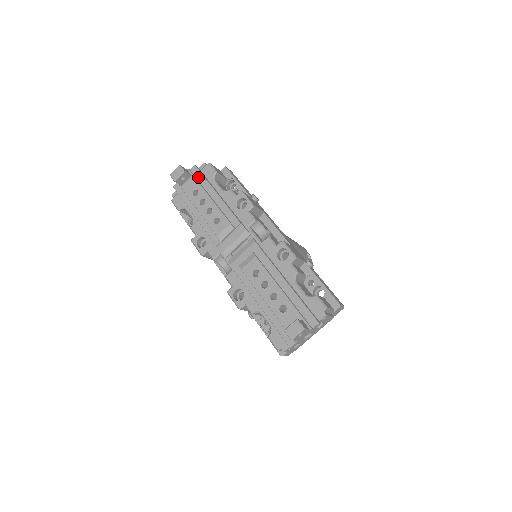
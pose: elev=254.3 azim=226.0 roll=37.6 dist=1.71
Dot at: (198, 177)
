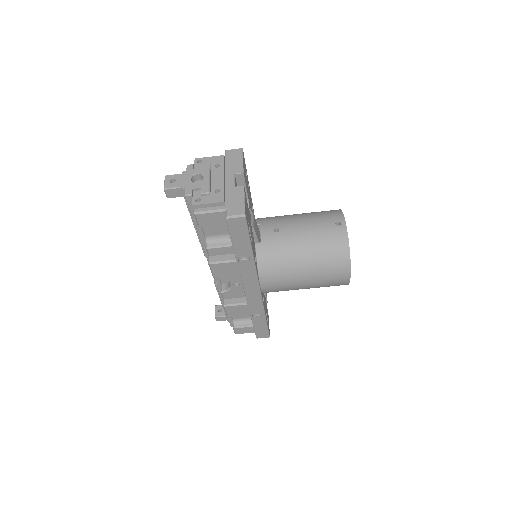
Dot at: occluded
